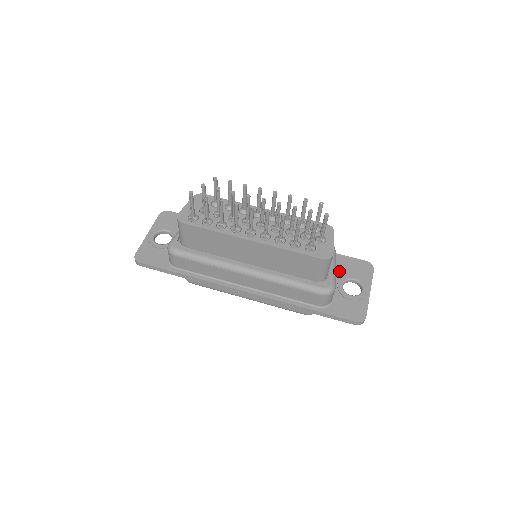
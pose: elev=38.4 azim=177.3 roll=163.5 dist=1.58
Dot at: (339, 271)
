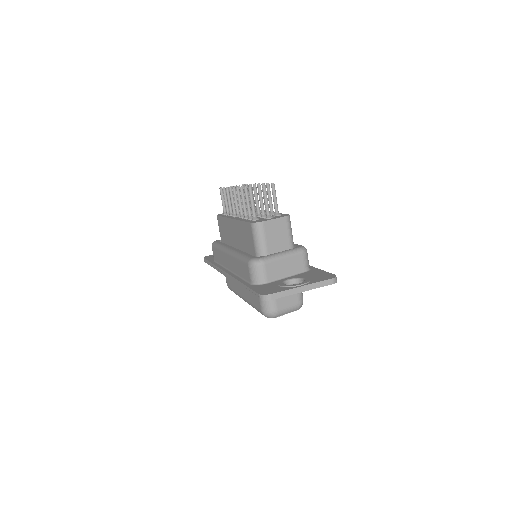
Dot at: (302, 275)
